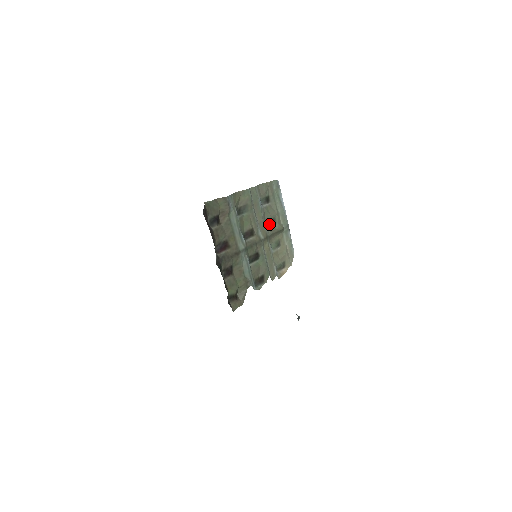
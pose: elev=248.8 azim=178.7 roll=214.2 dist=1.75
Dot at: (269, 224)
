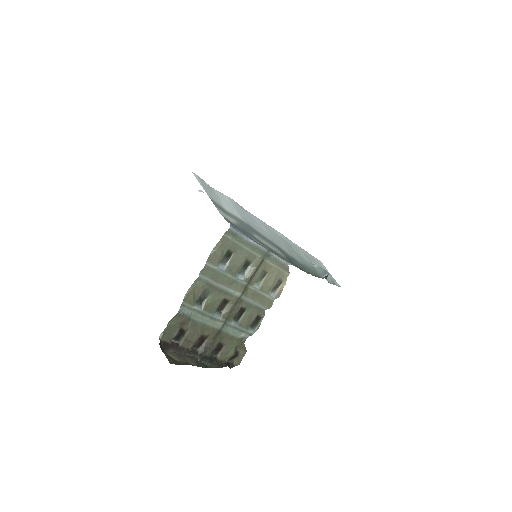
Dot at: (243, 269)
